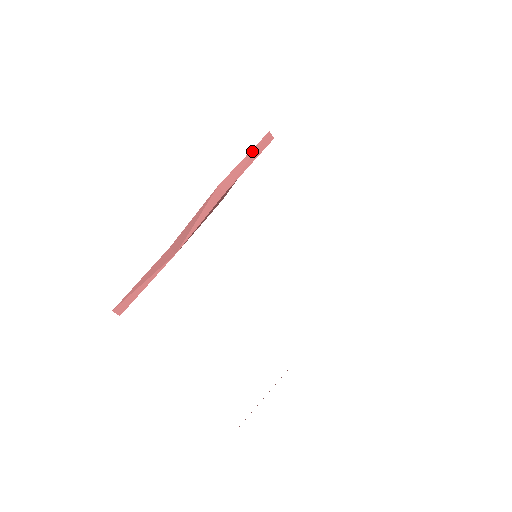
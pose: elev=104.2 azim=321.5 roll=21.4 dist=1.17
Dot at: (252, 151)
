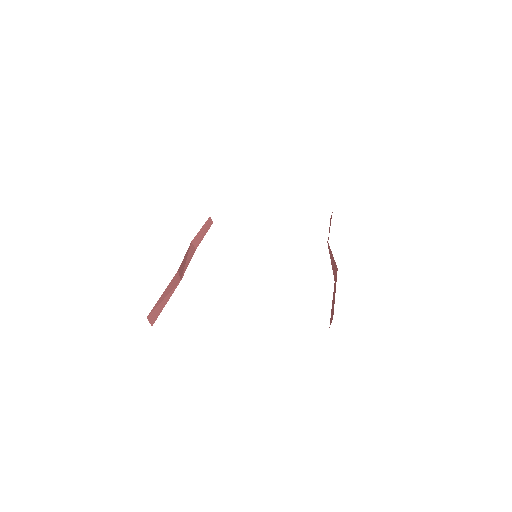
Dot at: (204, 225)
